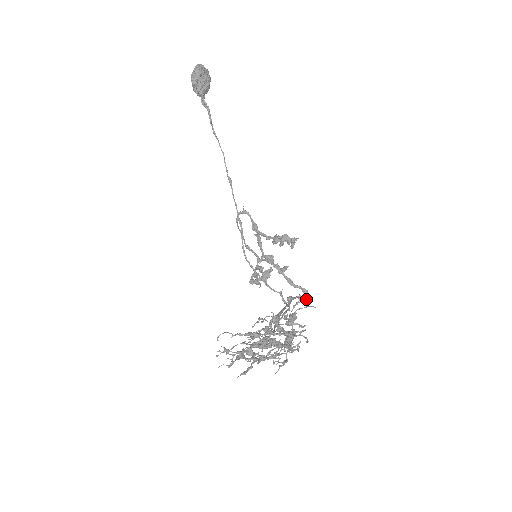
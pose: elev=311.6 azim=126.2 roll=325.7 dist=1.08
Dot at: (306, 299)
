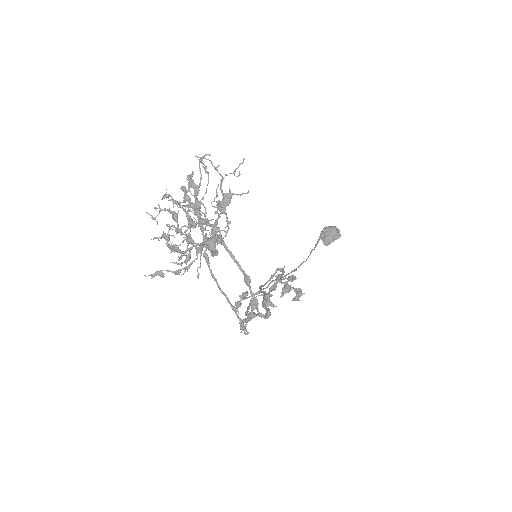
Dot at: occluded
